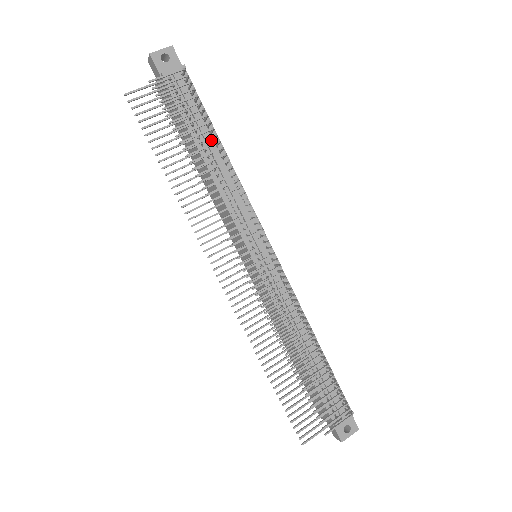
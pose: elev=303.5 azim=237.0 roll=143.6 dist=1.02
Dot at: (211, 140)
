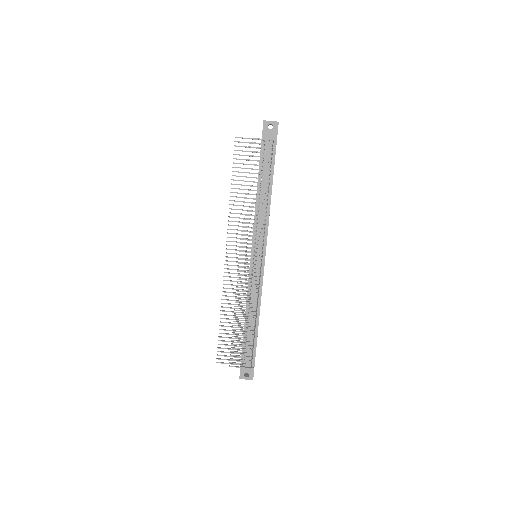
Dot at: occluded
